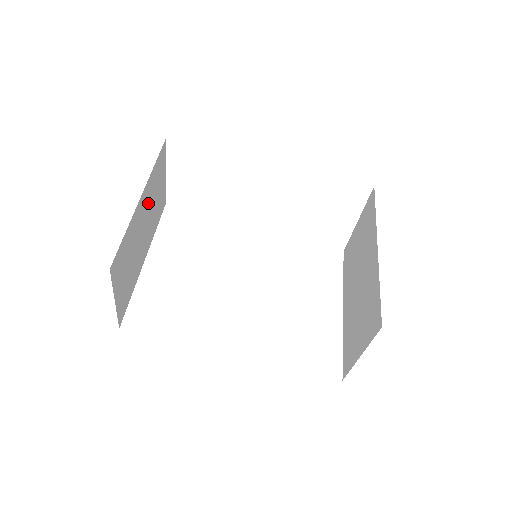
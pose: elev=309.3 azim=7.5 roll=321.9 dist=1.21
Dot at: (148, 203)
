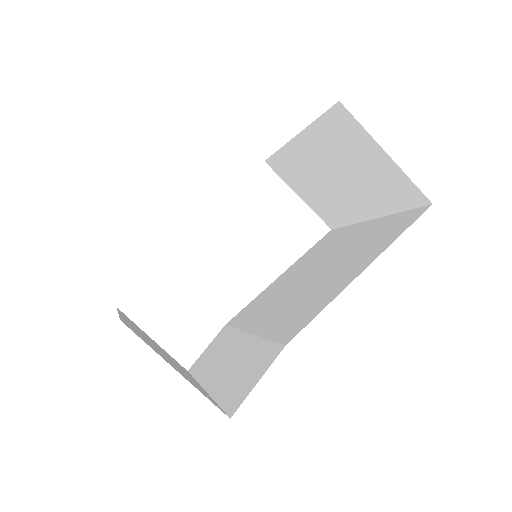
Dot at: occluded
